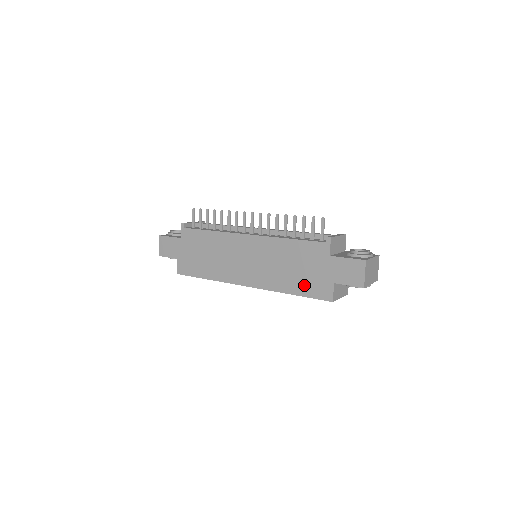
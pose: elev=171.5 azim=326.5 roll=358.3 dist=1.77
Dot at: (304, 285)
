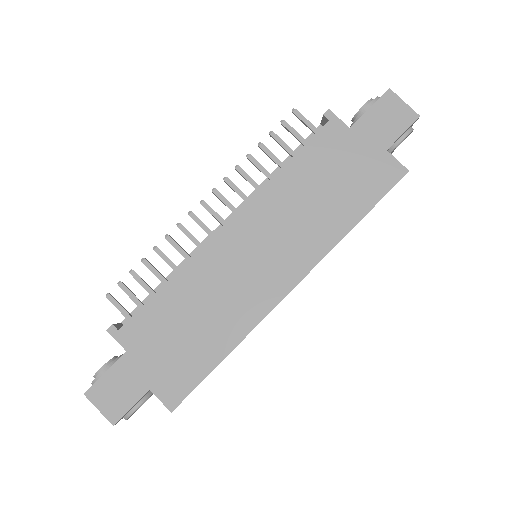
Dot at: (359, 194)
